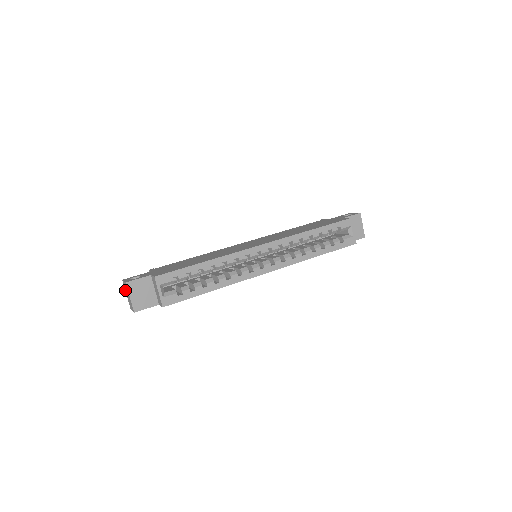
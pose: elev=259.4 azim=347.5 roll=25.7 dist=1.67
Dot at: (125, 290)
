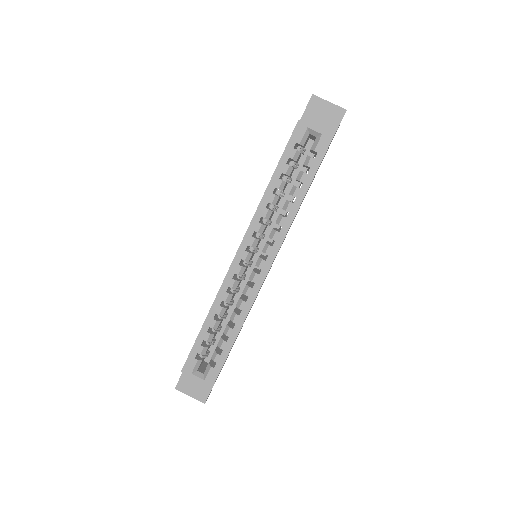
Dot at: occluded
